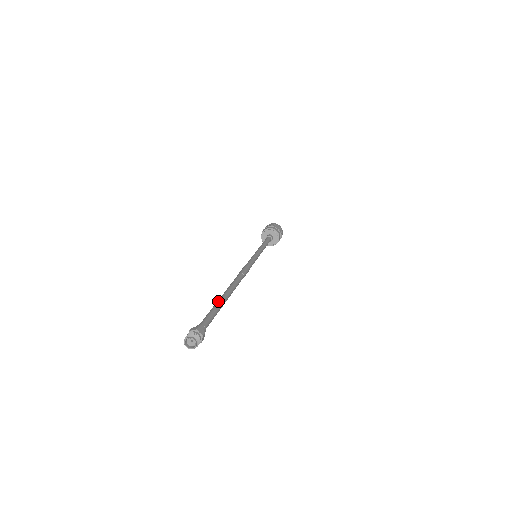
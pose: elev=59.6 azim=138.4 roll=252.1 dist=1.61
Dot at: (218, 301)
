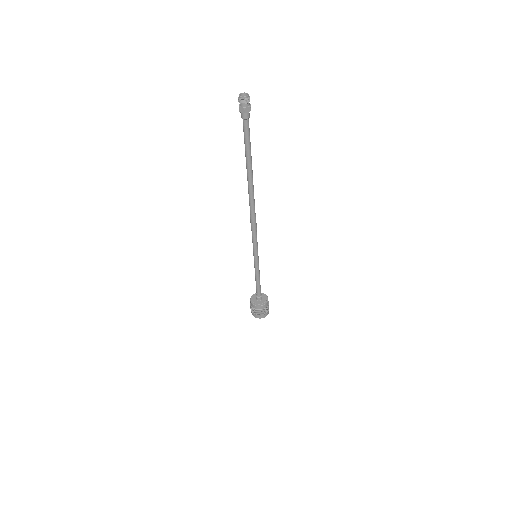
Dot at: (250, 157)
